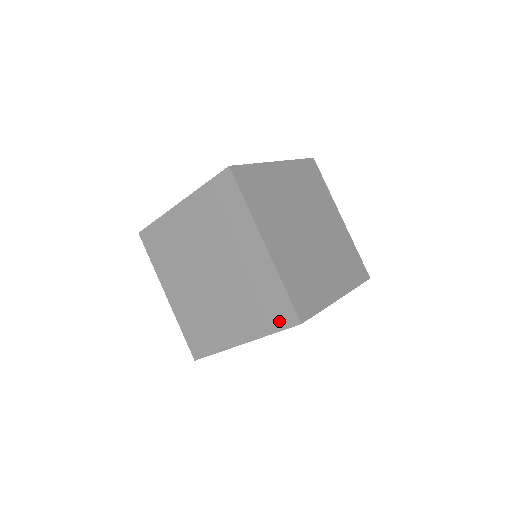
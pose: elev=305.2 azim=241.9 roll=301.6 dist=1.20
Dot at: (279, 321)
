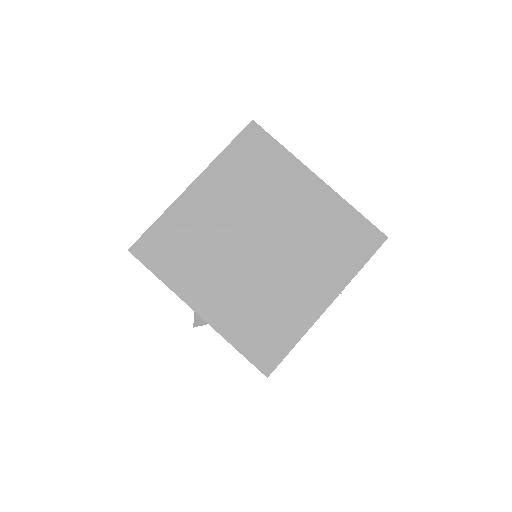
Dot at: (364, 249)
